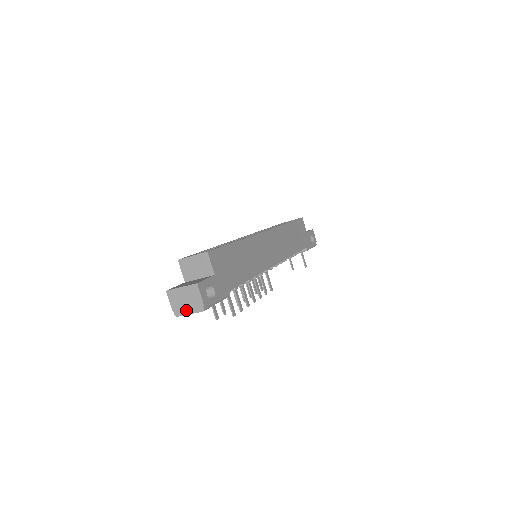
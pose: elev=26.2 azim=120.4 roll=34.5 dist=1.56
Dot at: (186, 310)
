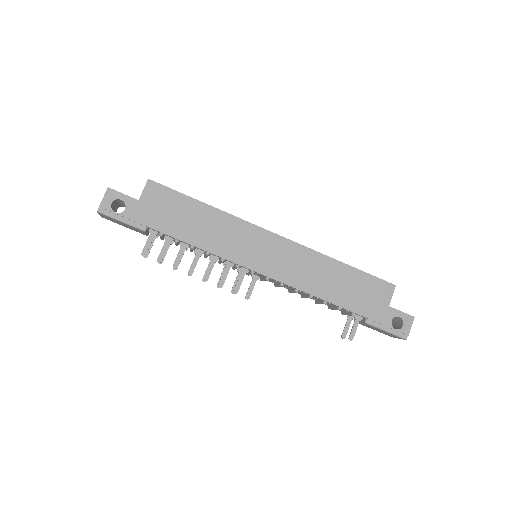
Dot at: occluded
